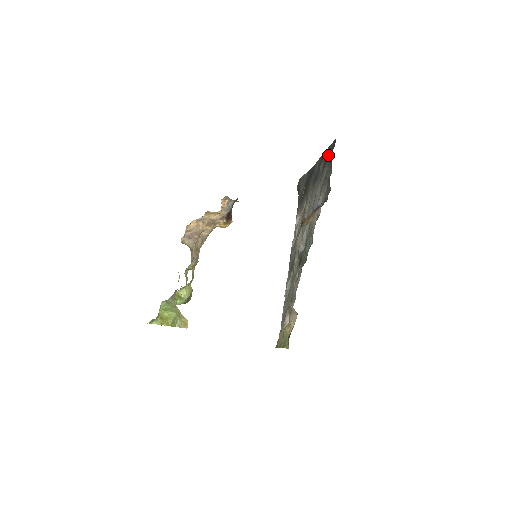
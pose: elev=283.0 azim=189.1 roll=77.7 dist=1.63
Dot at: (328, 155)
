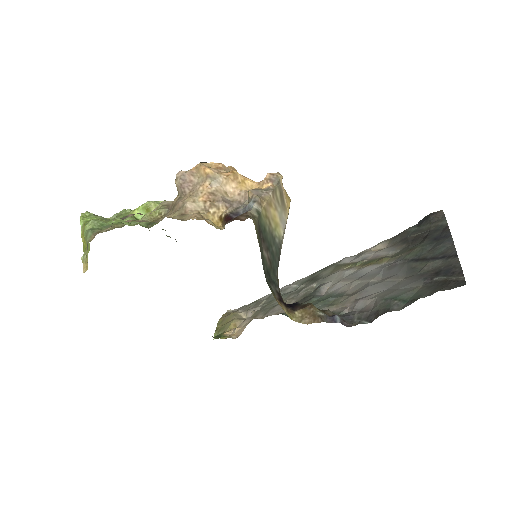
Dot at: (443, 275)
